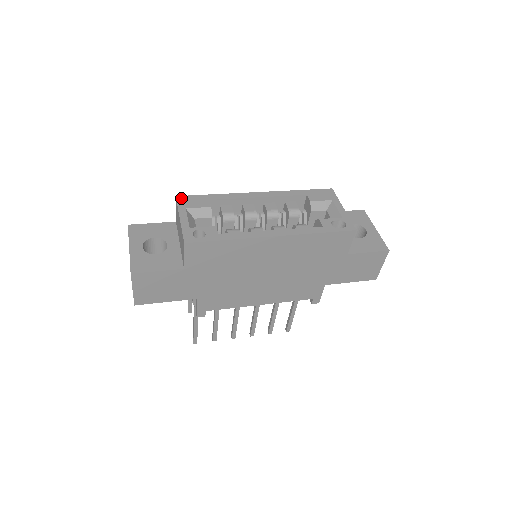
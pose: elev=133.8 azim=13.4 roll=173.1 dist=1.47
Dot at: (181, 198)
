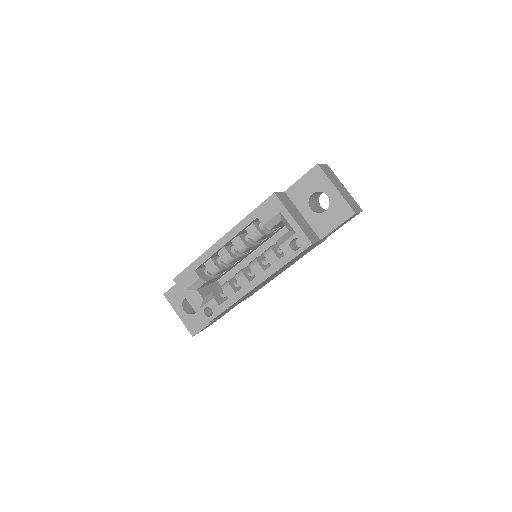
Dot at: (177, 280)
